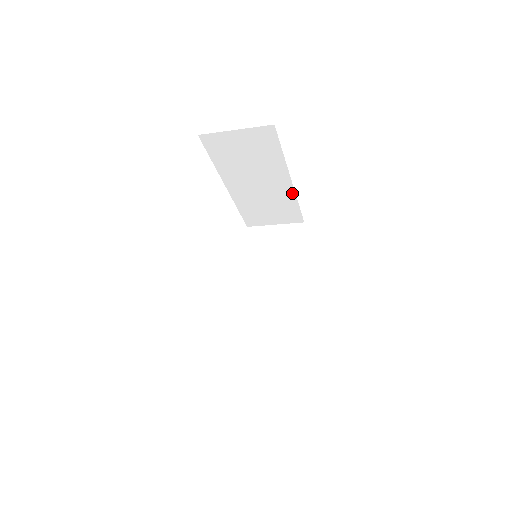
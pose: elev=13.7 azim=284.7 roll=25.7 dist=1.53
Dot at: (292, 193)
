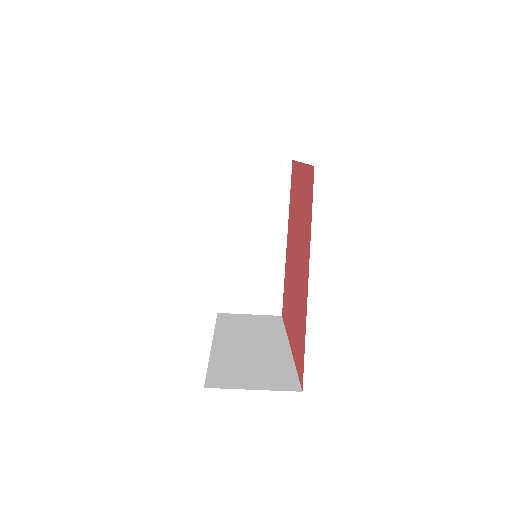
Dot at: (282, 260)
